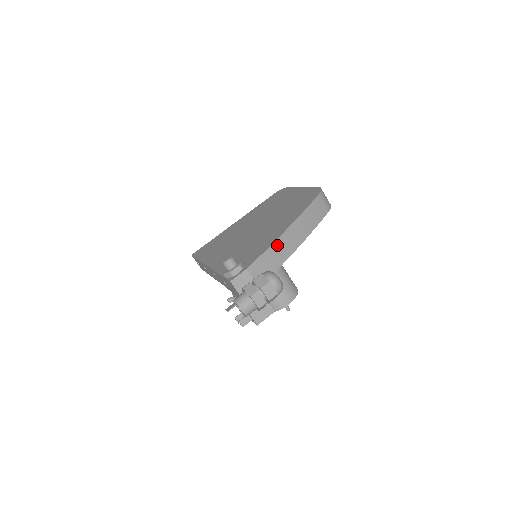
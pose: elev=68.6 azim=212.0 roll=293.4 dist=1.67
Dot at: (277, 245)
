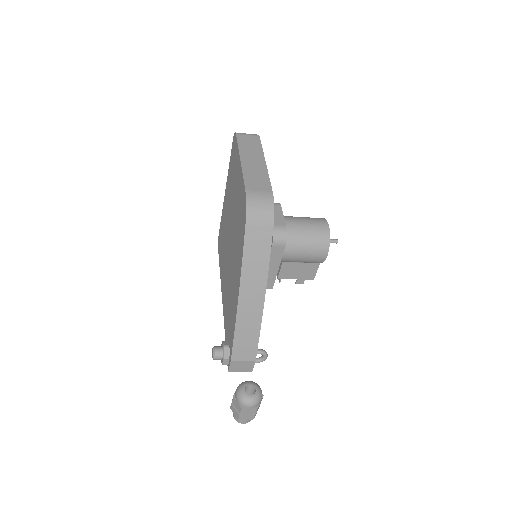
Dot at: (241, 322)
